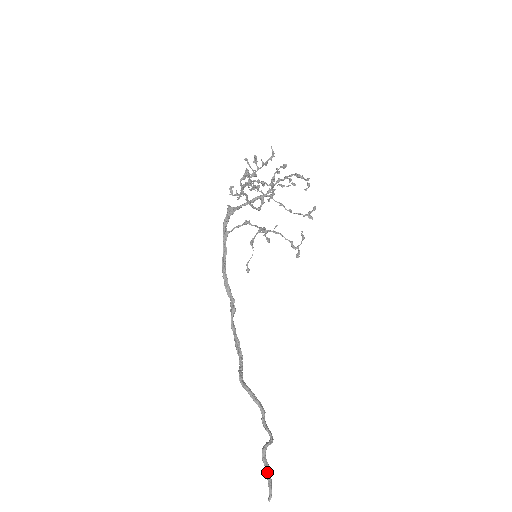
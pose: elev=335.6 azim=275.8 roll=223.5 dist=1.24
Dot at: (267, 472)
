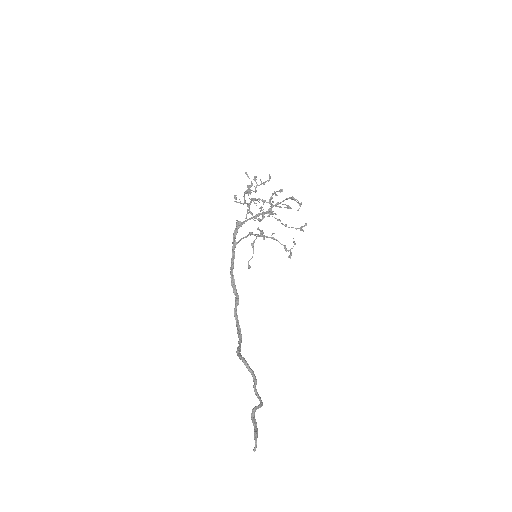
Dot at: (254, 428)
